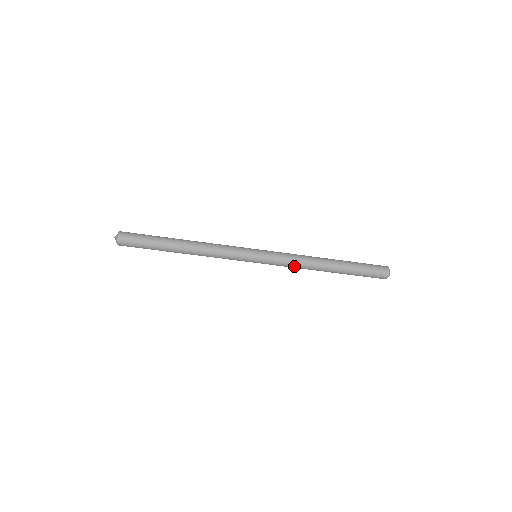
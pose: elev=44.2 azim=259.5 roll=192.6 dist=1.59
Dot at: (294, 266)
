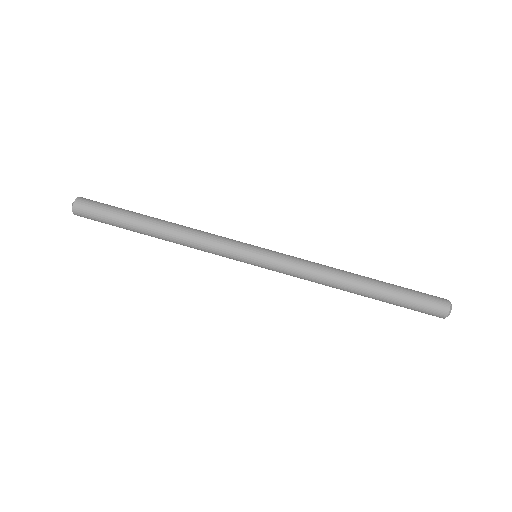
Dot at: (310, 270)
